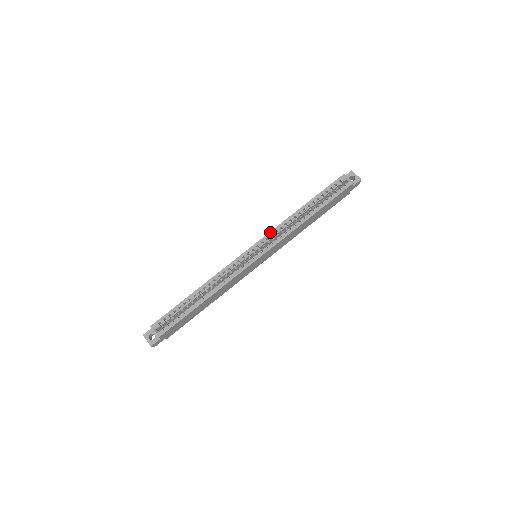
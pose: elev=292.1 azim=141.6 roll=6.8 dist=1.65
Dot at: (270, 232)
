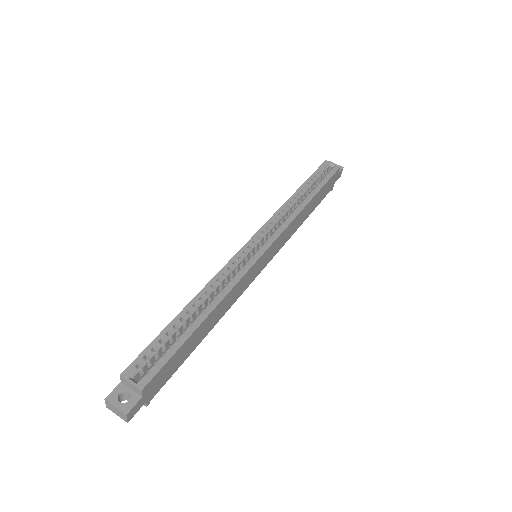
Dot at: (268, 220)
